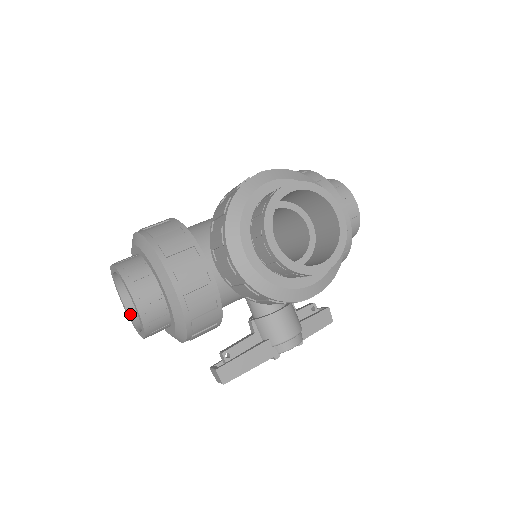
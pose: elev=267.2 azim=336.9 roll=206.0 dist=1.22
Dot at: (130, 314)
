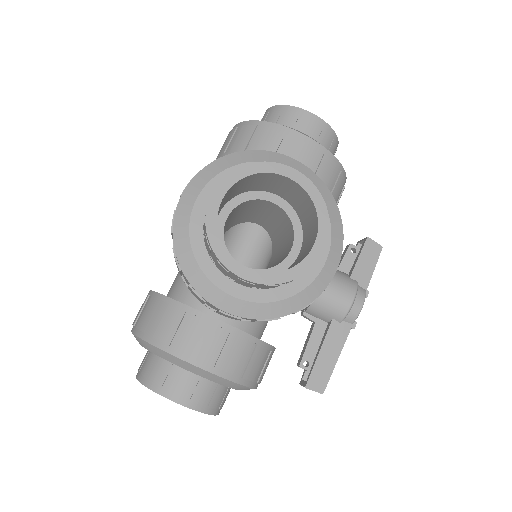
Dot at: occluded
